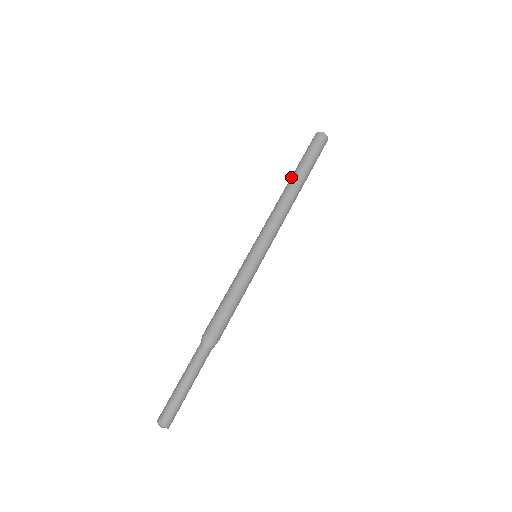
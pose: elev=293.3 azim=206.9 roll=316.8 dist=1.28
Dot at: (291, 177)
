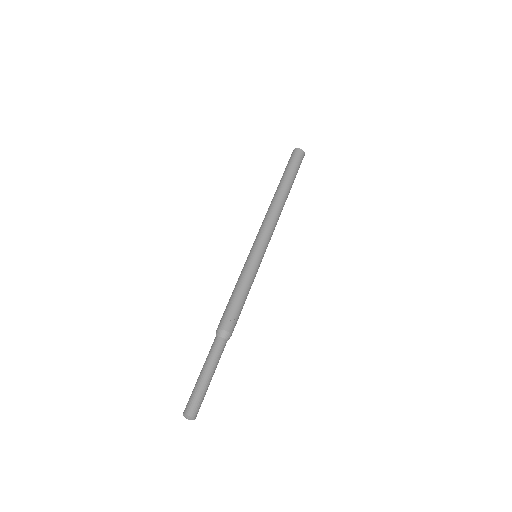
Dot at: (277, 188)
